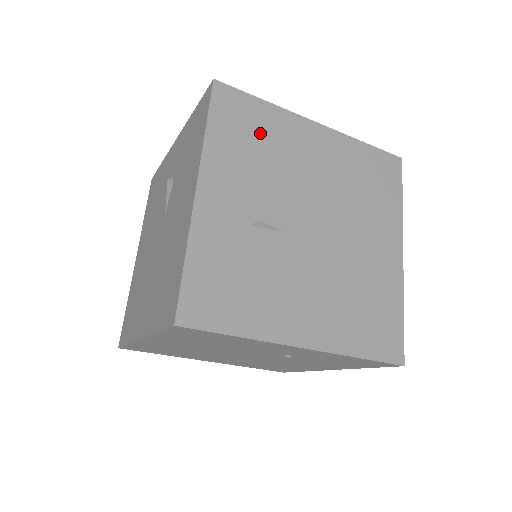
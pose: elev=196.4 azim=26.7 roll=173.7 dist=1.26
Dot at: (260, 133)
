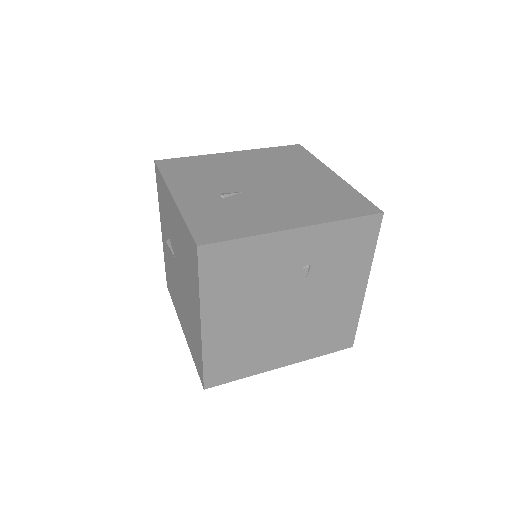
Dot at: (197, 167)
